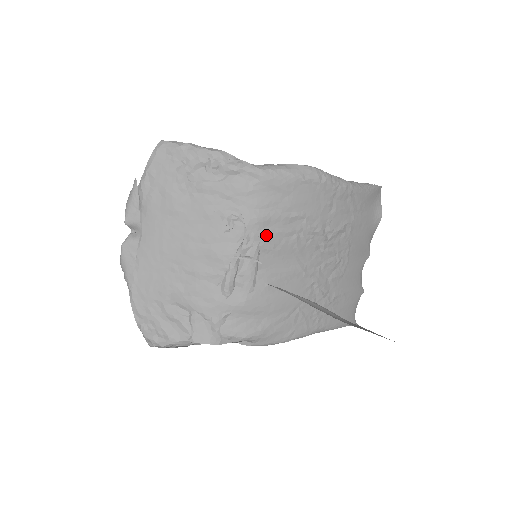
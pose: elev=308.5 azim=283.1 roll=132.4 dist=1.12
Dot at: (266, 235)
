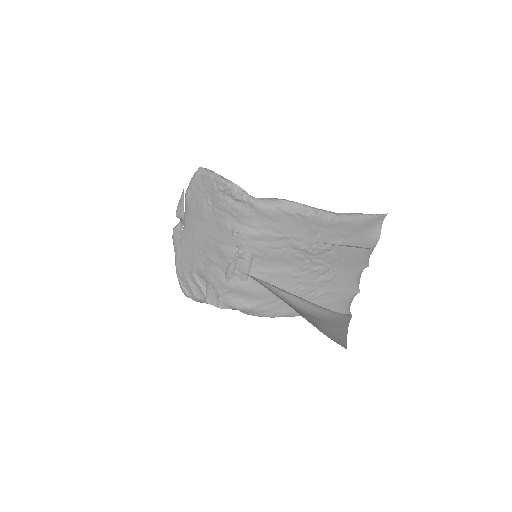
Dot at: (258, 246)
